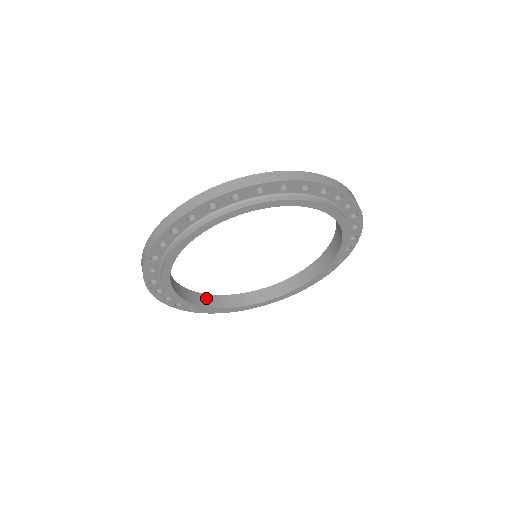
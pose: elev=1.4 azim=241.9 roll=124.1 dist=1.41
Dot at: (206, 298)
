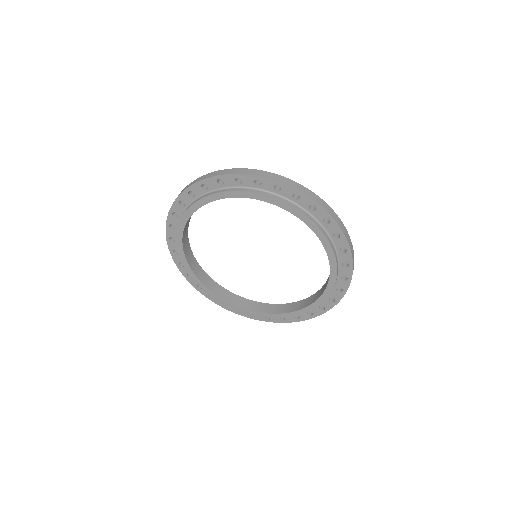
Dot at: (186, 234)
